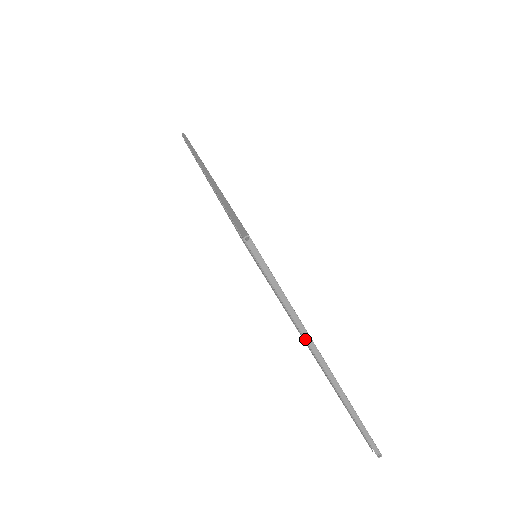
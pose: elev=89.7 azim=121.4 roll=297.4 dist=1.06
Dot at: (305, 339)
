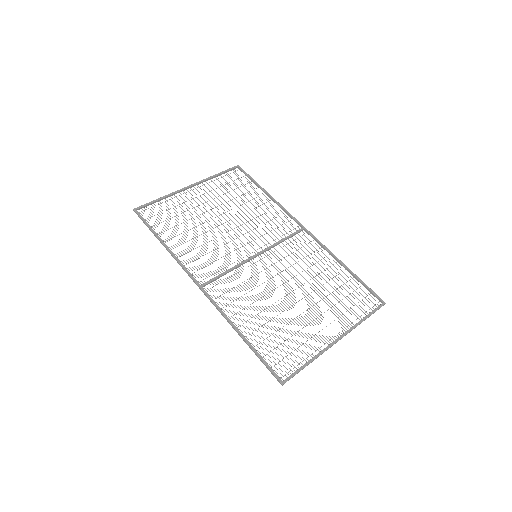
Dot at: occluded
